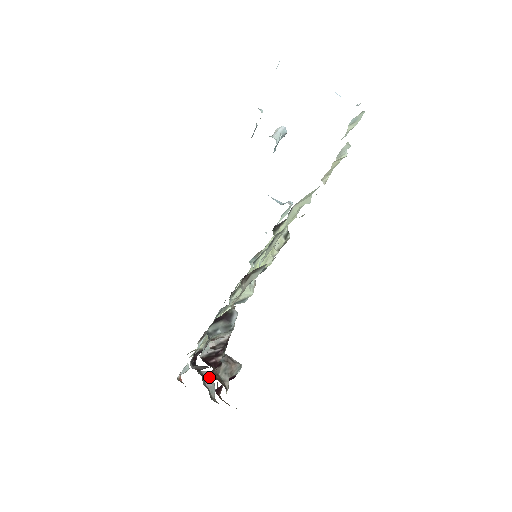
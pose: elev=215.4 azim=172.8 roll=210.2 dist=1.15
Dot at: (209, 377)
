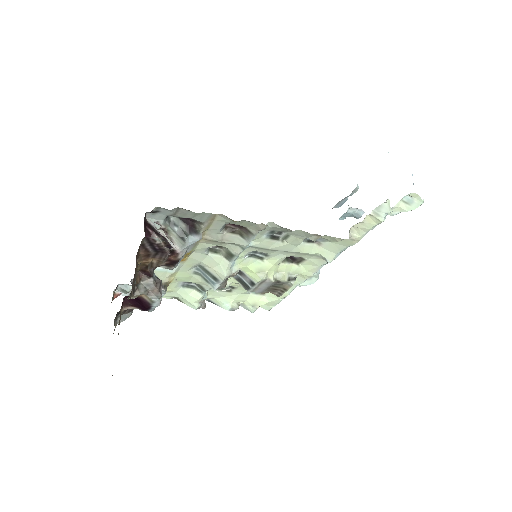
Dot at: occluded
